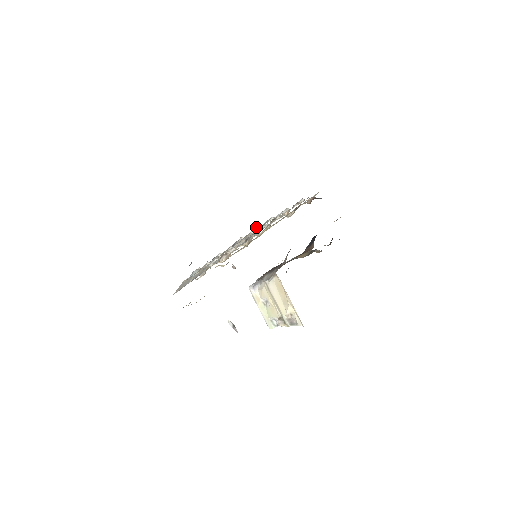
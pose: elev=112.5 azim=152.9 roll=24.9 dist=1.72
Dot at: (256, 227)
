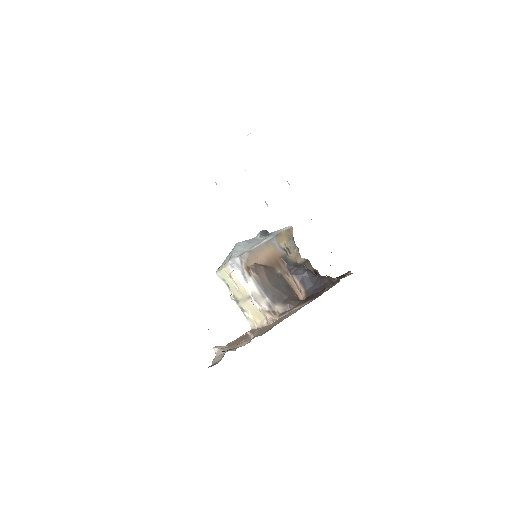
Dot at: occluded
